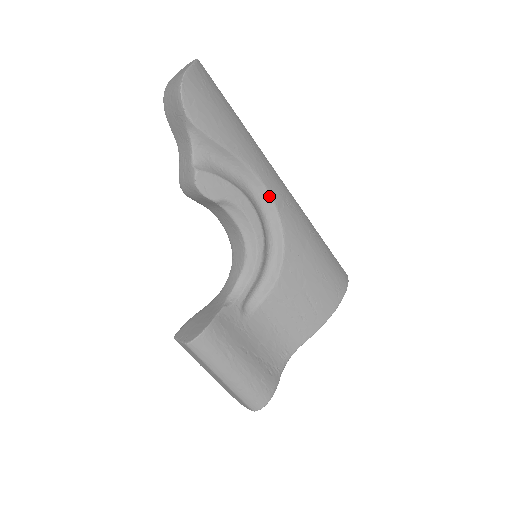
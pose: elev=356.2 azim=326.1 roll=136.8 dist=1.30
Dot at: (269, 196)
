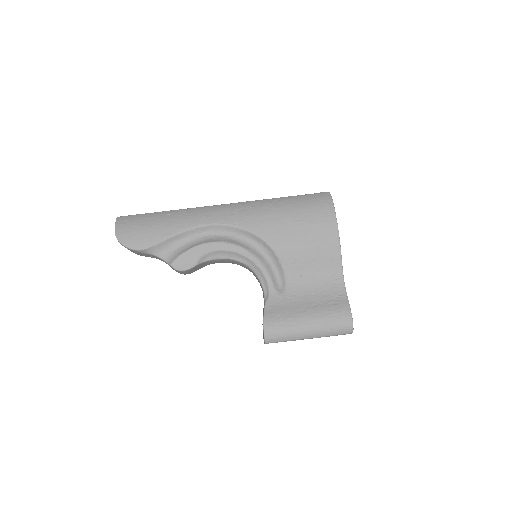
Dot at: (219, 225)
